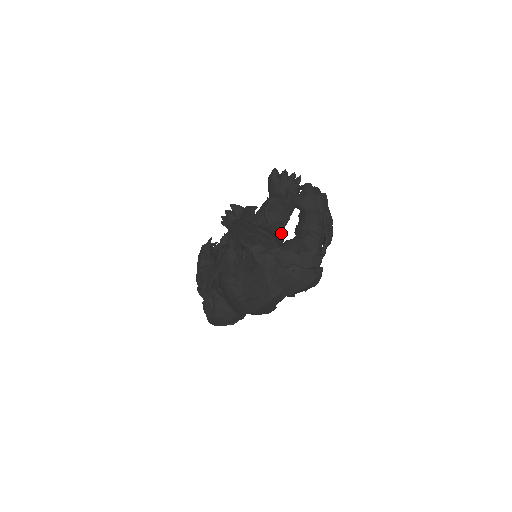
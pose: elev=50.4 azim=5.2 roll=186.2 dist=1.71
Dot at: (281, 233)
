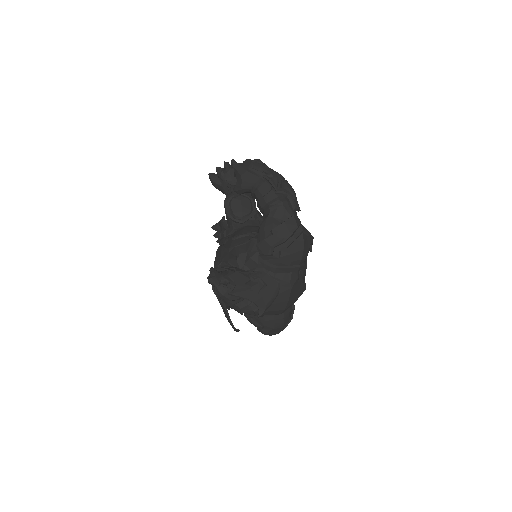
Dot at: (258, 219)
